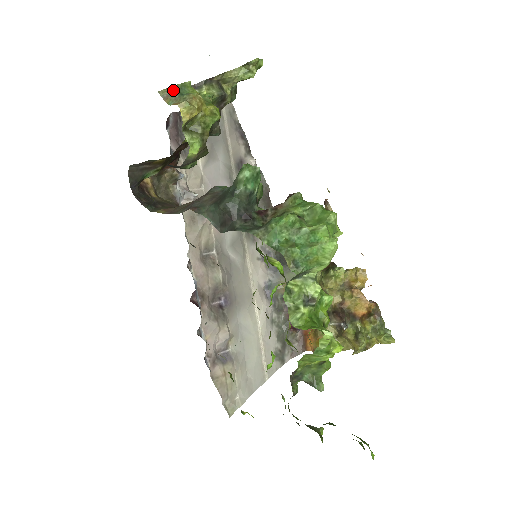
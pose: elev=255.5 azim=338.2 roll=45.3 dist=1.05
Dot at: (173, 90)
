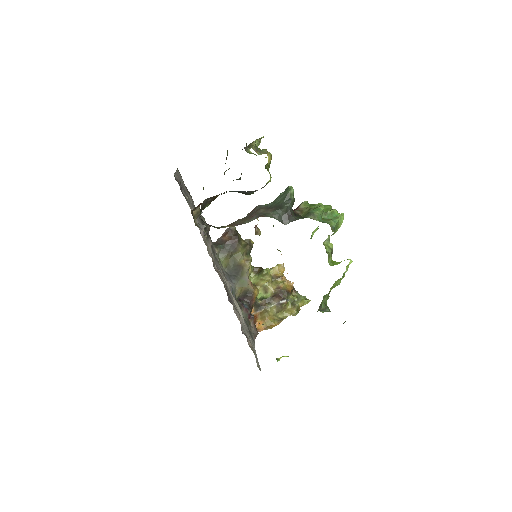
Dot at: (256, 147)
